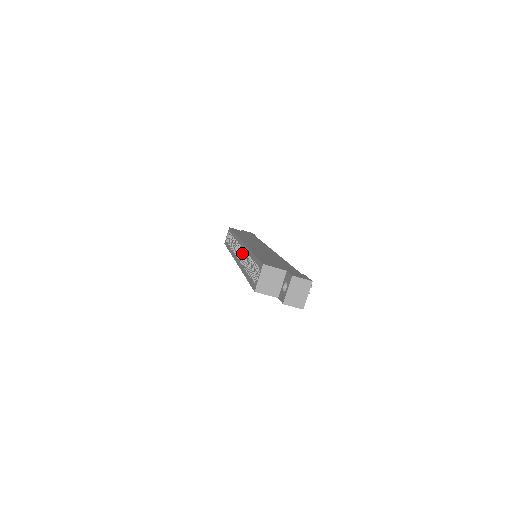
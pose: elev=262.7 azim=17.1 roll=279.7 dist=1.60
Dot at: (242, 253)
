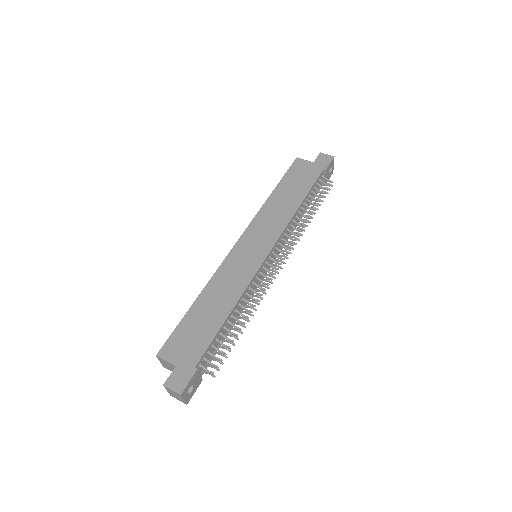
Dot at: occluded
